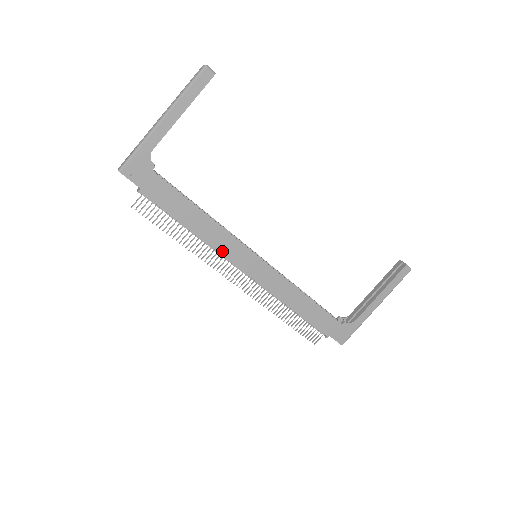
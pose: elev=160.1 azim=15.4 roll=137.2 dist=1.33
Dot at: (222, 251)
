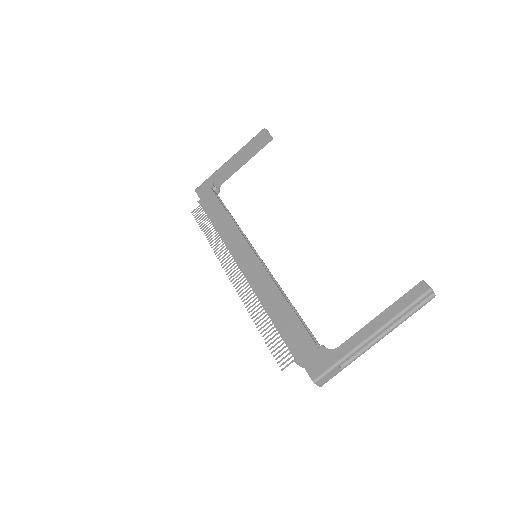
Dot at: (229, 244)
